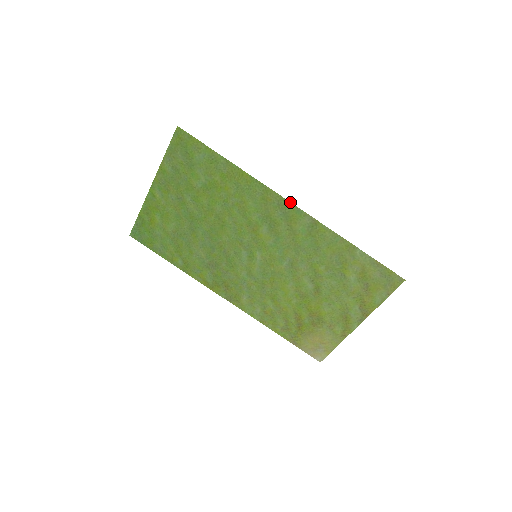
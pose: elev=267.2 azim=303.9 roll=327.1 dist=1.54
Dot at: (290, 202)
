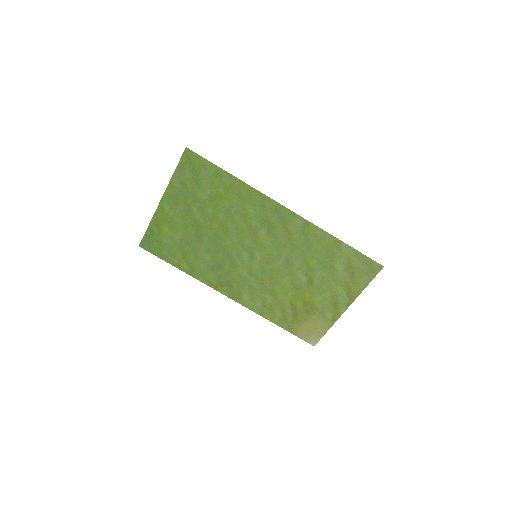
Dot at: (285, 207)
